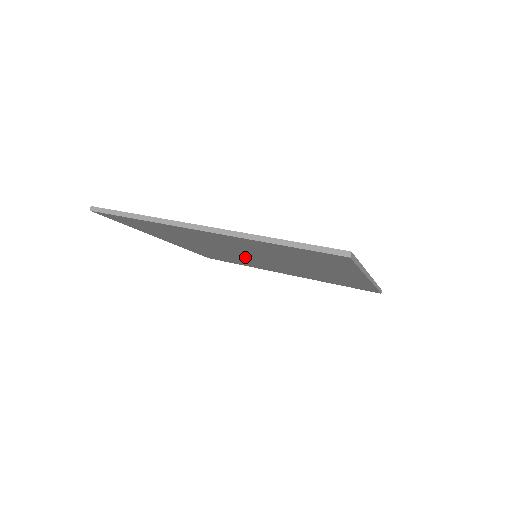
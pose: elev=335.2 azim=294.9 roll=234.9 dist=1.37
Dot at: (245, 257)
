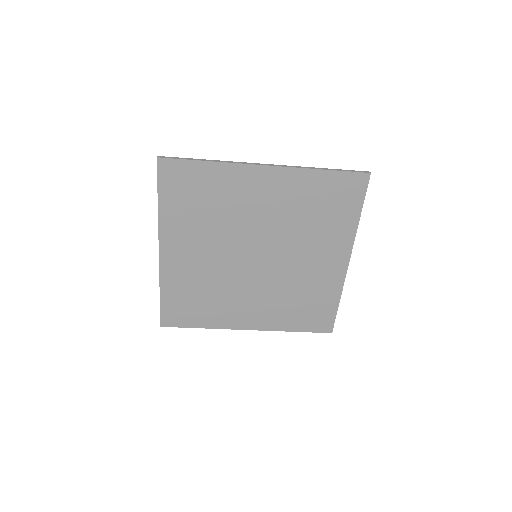
Dot at: (240, 266)
